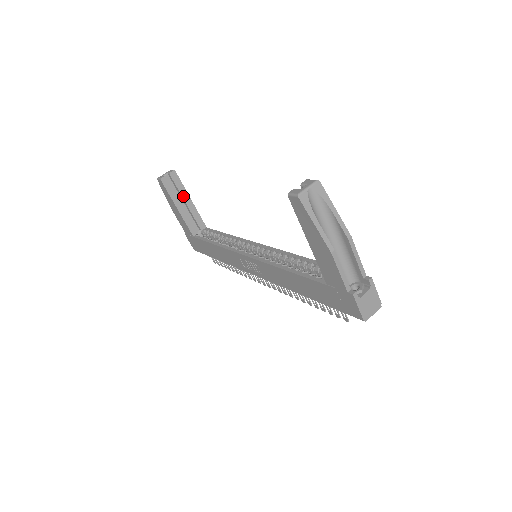
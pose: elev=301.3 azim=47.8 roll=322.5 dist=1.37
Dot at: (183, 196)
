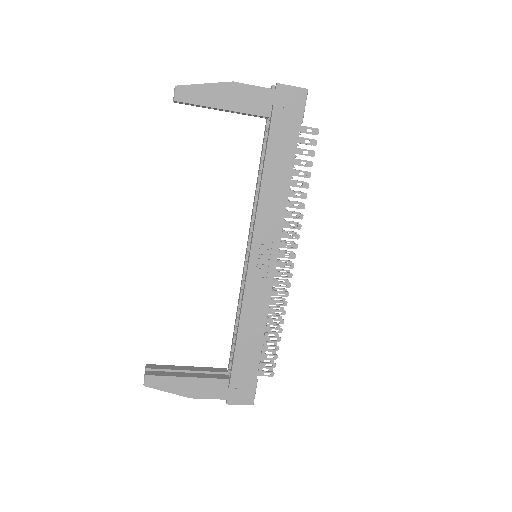
Dot at: (178, 370)
